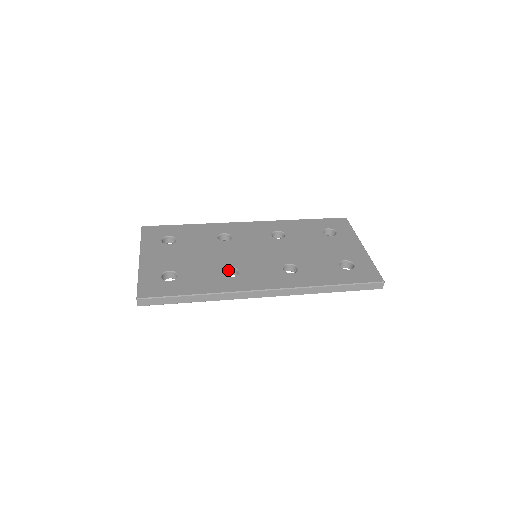
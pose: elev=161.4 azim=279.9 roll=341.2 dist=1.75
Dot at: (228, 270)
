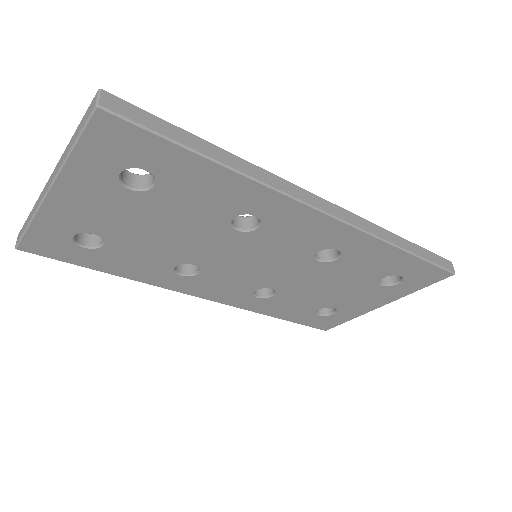
Dot at: (234, 218)
